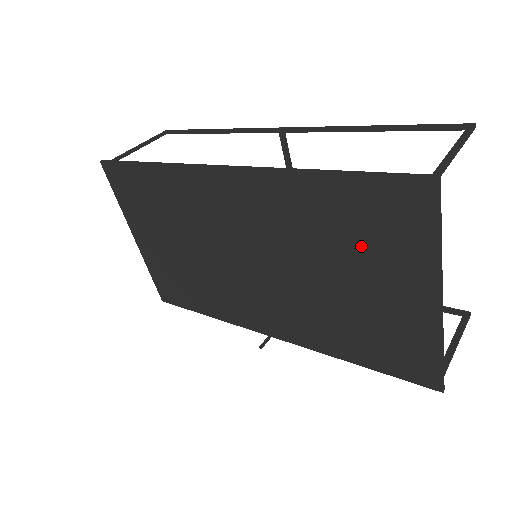
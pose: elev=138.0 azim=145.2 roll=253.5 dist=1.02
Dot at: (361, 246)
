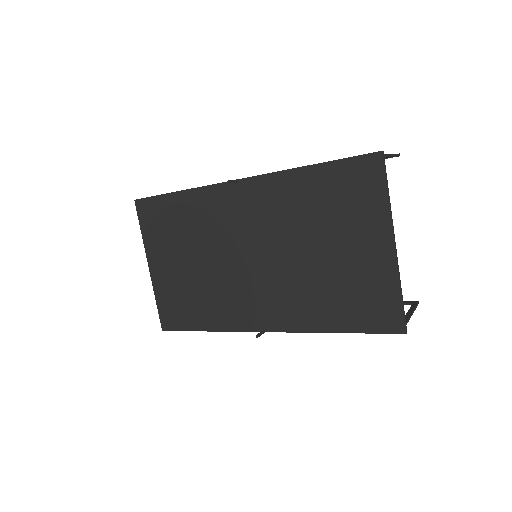
Dot at: (338, 215)
